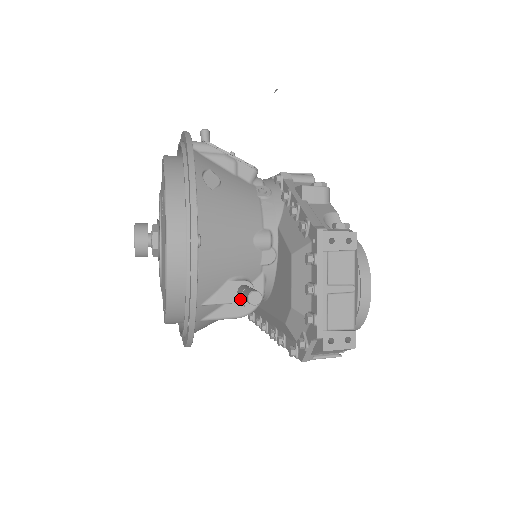
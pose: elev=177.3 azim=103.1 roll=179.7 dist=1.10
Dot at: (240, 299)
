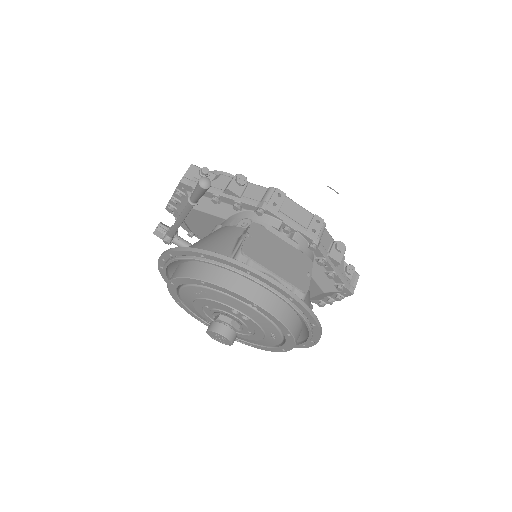
Dot at: occluded
